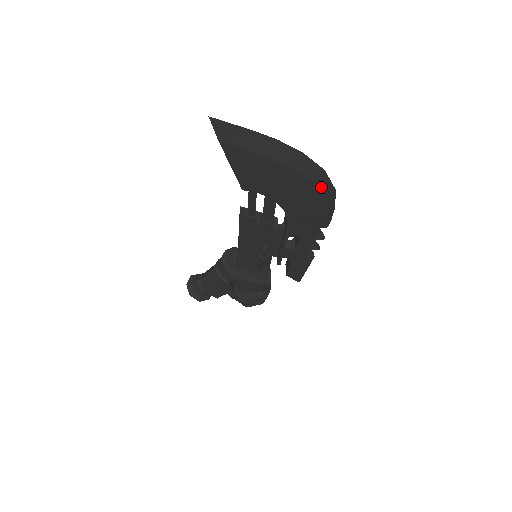
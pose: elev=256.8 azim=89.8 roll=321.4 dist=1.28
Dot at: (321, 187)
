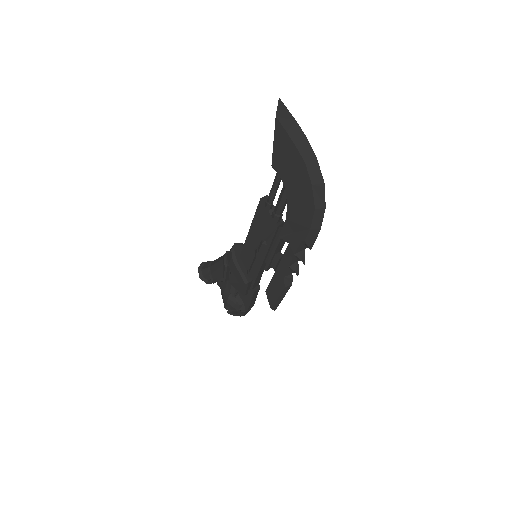
Dot at: (317, 195)
